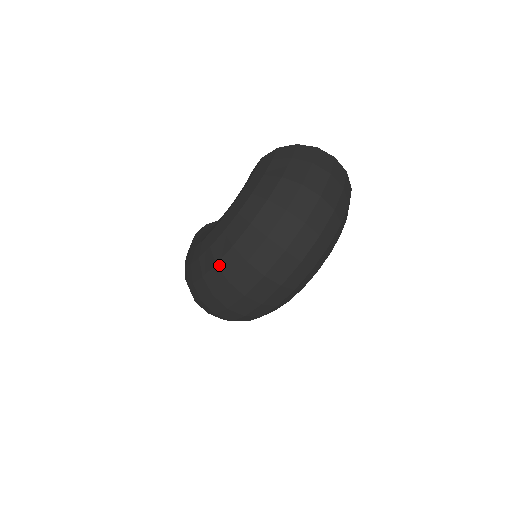
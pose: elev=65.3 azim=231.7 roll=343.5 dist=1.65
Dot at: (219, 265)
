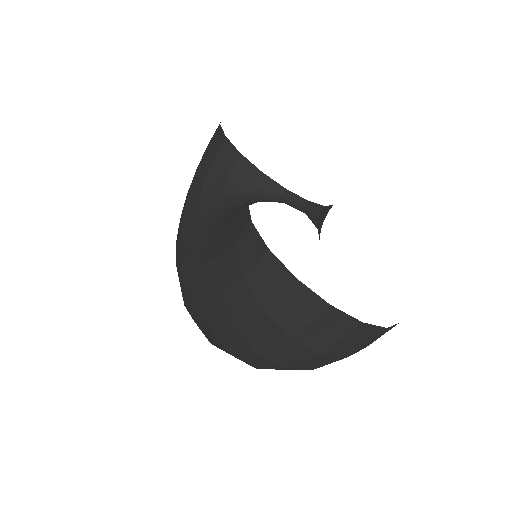
Dot at: occluded
